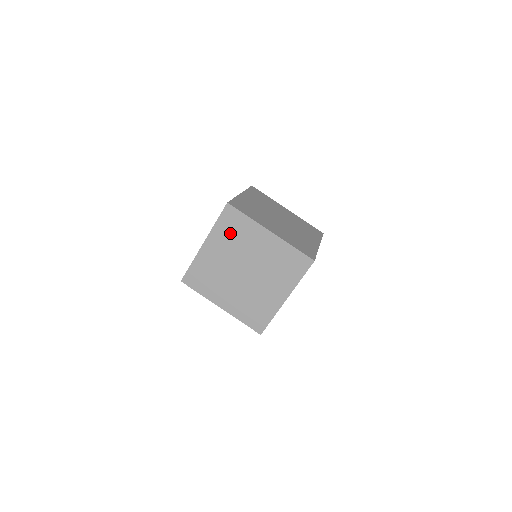
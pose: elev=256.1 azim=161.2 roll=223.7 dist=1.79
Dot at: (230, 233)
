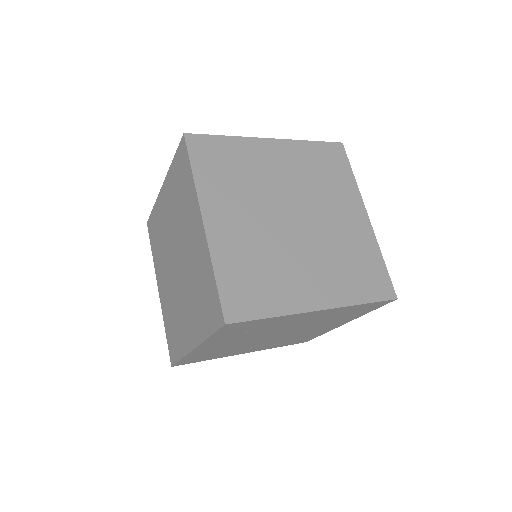
Dot at: (178, 188)
